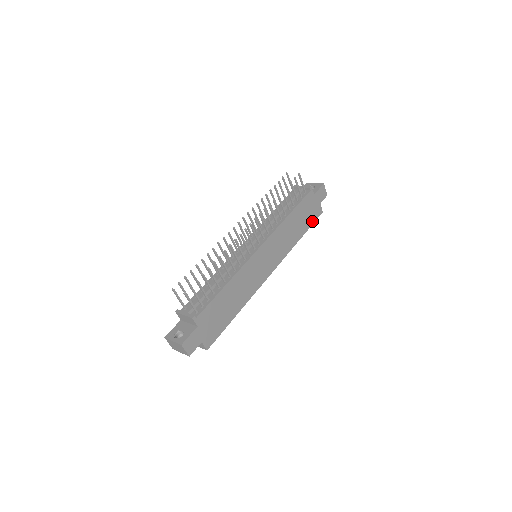
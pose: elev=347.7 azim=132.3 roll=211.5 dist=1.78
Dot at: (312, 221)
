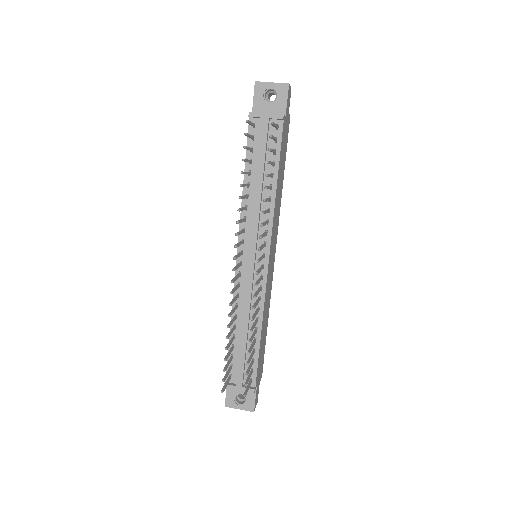
Dot at: (286, 145)
